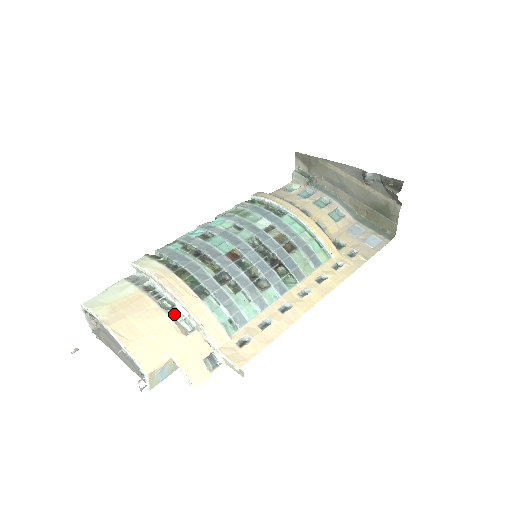
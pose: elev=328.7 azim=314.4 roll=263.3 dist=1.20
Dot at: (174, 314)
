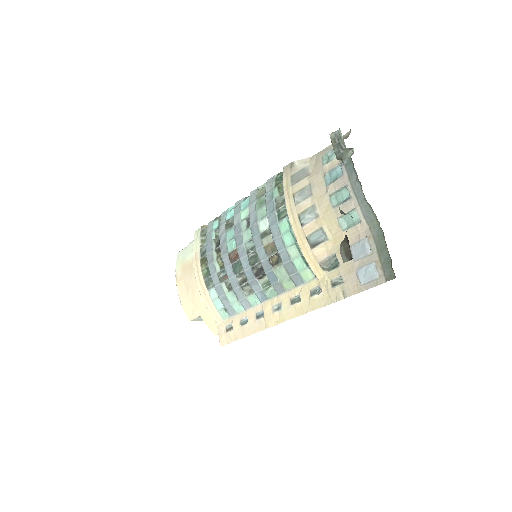
Dot at: occluded
